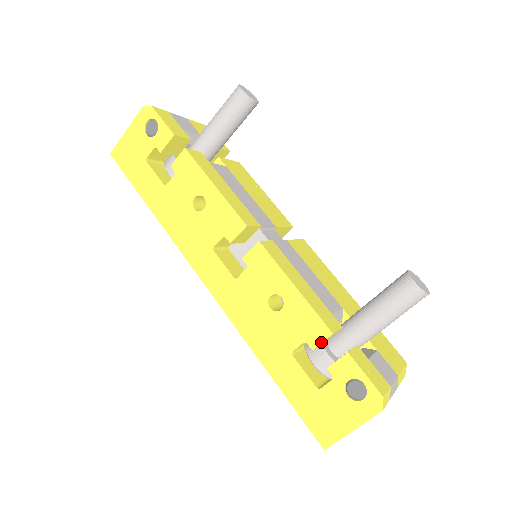
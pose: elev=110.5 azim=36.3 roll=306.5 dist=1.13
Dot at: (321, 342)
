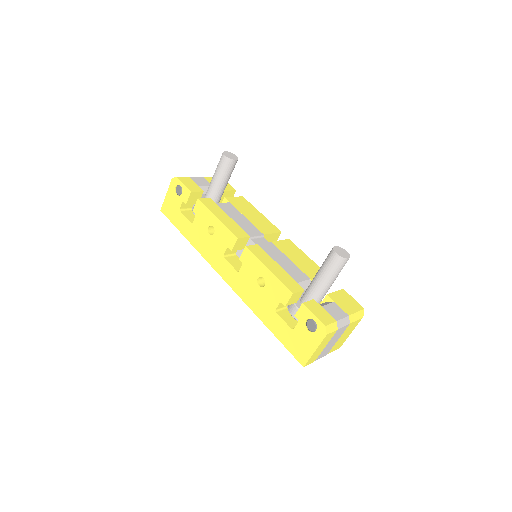
Dot at: (288, 300)
